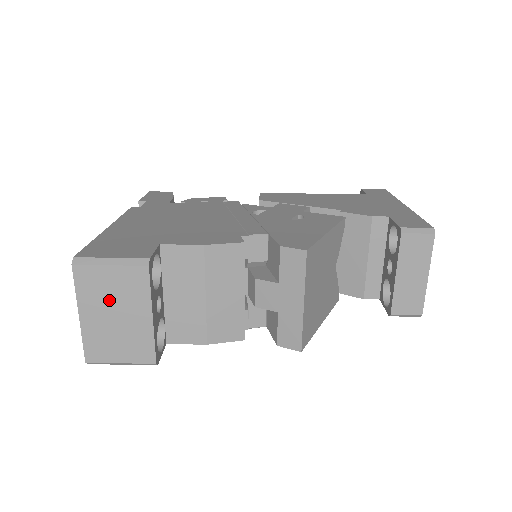
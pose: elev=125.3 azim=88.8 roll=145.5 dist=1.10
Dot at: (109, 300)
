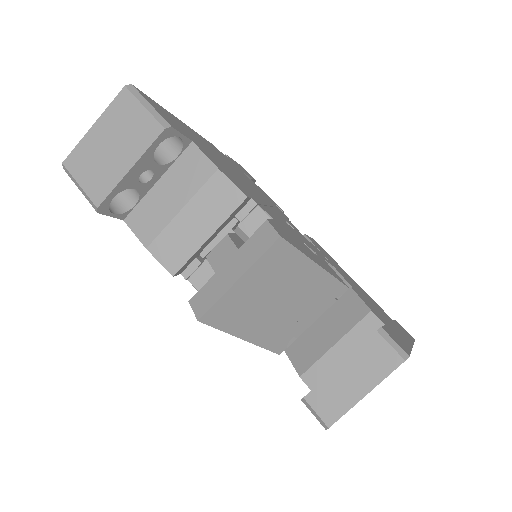
Dot at: (119, 131)
